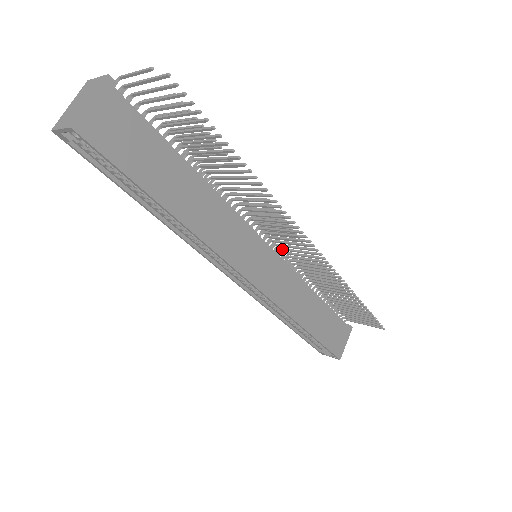
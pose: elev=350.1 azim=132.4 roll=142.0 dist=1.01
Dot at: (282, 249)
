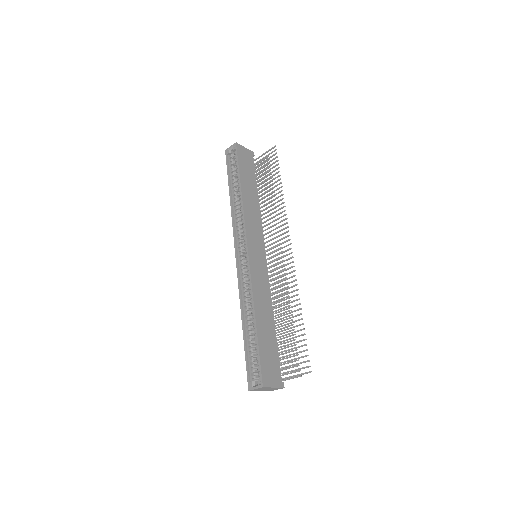
Dot at: (271, 266)
